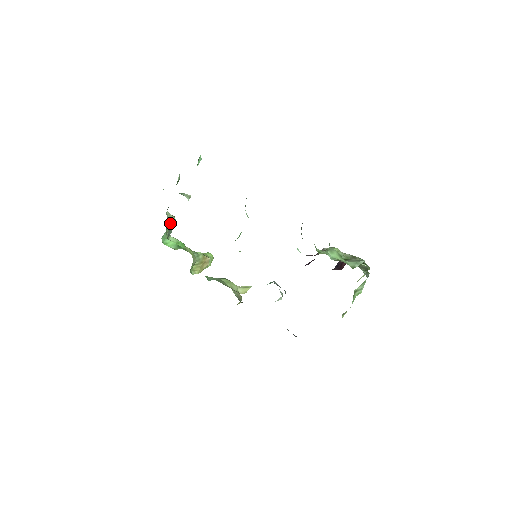
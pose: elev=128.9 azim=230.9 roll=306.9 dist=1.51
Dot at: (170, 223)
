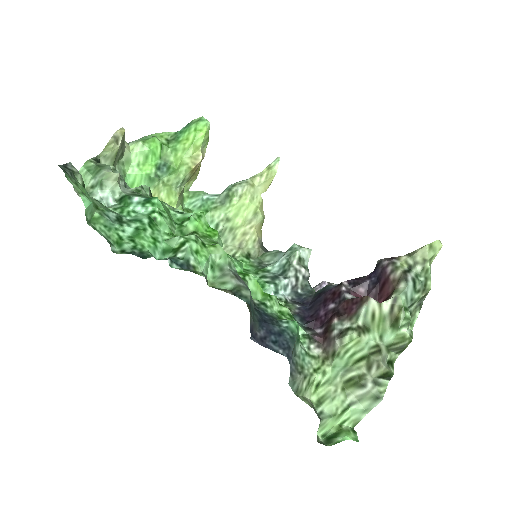
Dot at: (117, 155)
